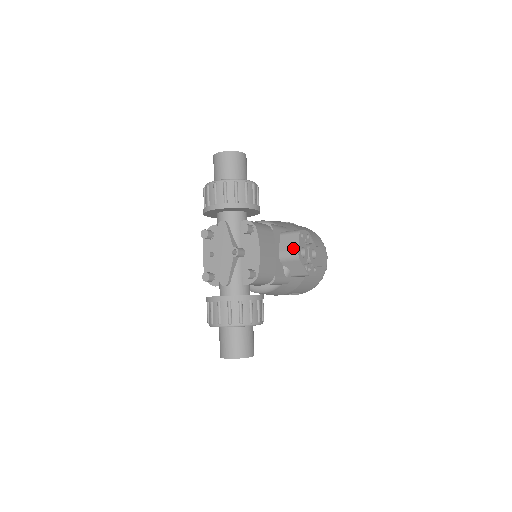
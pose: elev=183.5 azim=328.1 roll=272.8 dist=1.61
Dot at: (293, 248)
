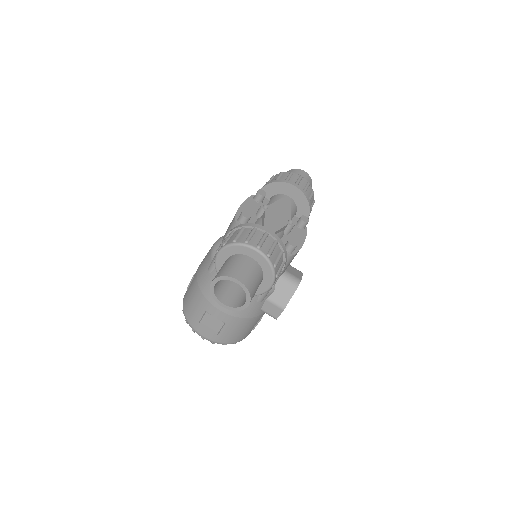
Dot at: (297, 276)
